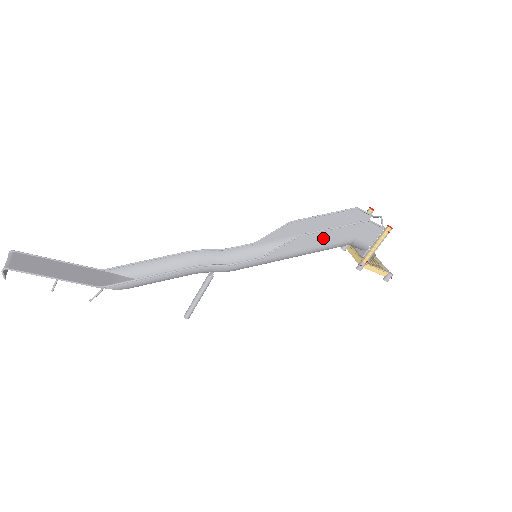
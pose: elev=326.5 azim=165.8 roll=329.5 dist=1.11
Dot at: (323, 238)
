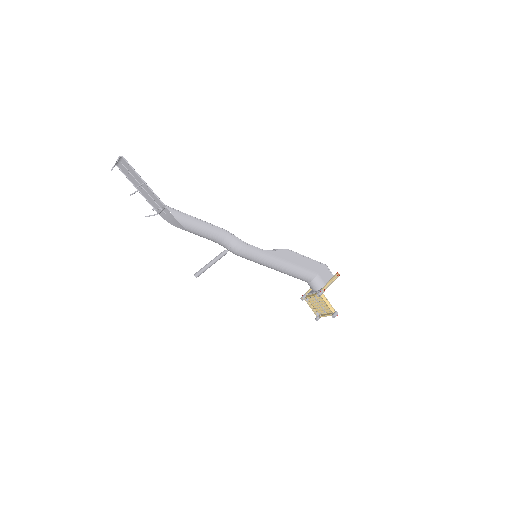
Dot at: (300, 260)
